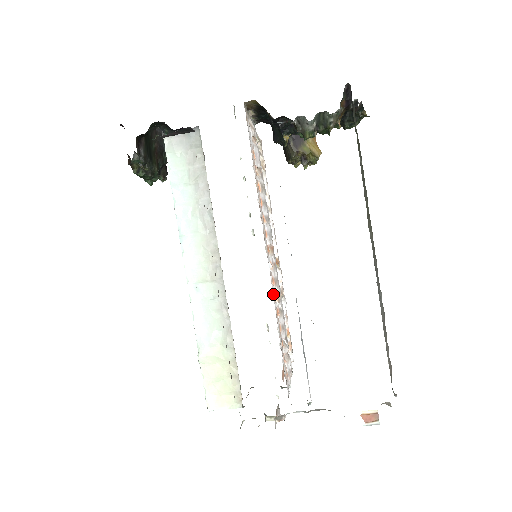
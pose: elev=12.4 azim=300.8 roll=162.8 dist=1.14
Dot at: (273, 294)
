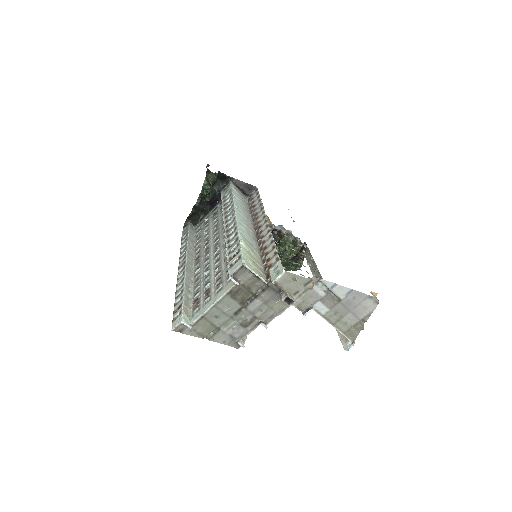
Dot at: occluded
